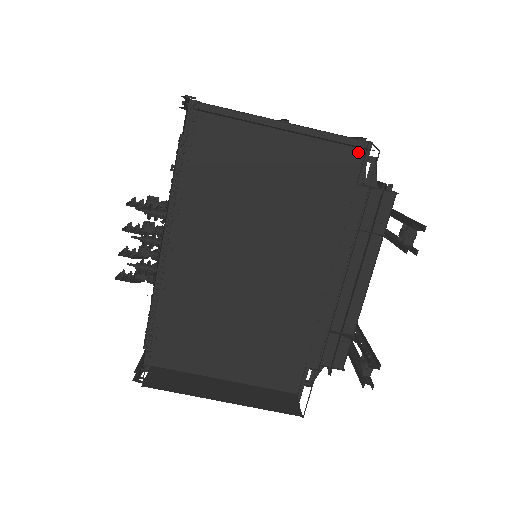
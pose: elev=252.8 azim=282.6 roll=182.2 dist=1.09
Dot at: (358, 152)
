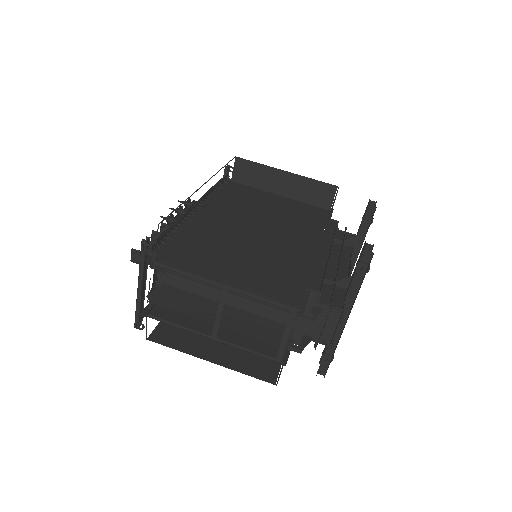
Dot at: (326, 210)
